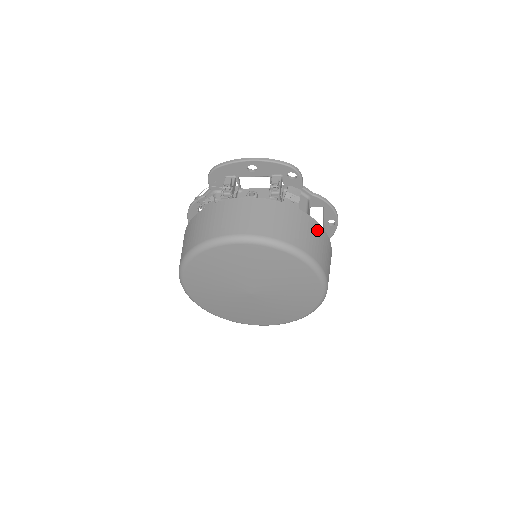
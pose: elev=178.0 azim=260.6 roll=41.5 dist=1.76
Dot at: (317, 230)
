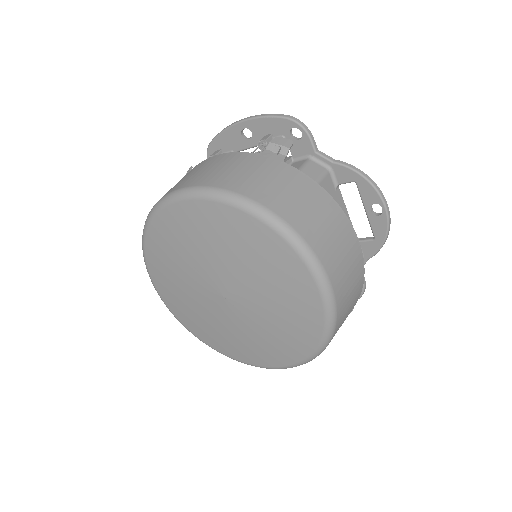
Dot at: (311, 191)
